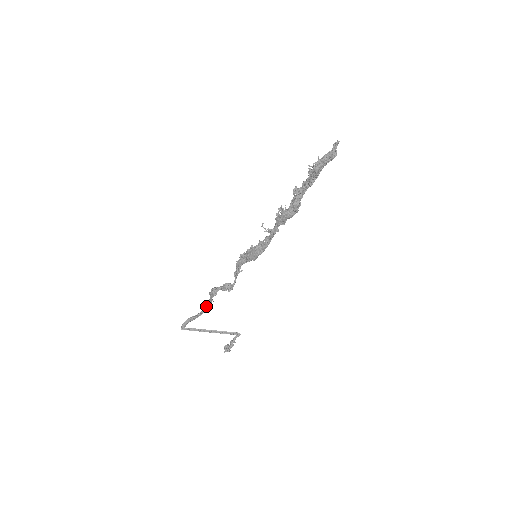
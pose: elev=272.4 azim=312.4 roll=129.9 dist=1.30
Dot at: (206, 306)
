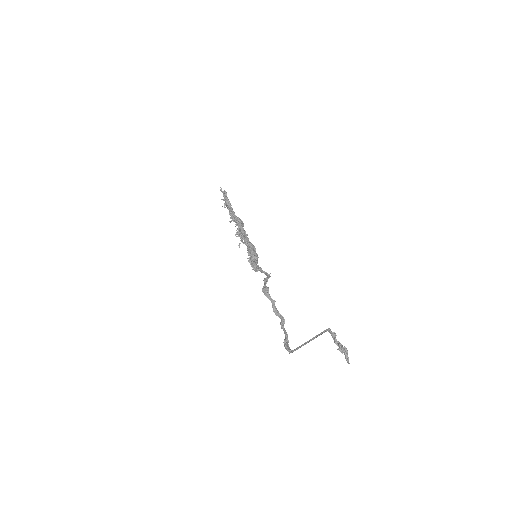
Dot at: occluded
